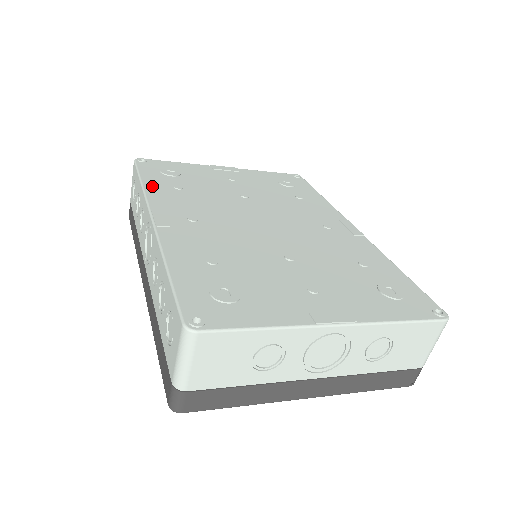
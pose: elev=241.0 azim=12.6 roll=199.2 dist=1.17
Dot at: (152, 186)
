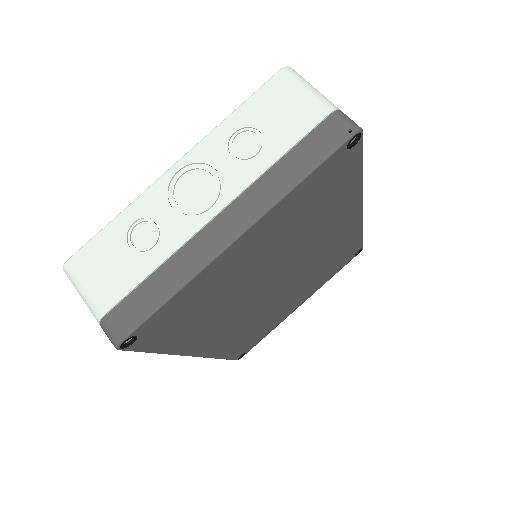
Dot at: occluded
